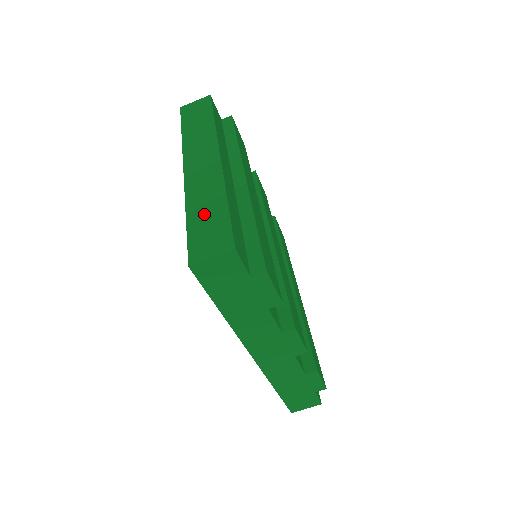
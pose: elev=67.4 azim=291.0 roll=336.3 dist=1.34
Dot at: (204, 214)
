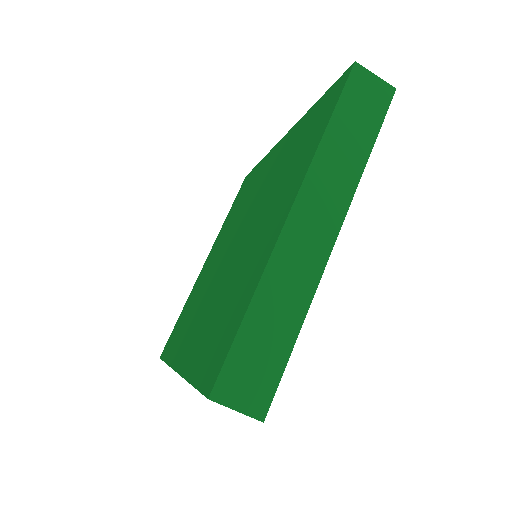
Dot at: (267, 328)
